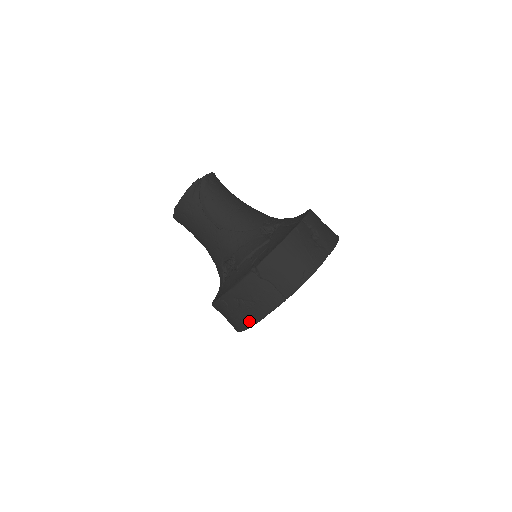
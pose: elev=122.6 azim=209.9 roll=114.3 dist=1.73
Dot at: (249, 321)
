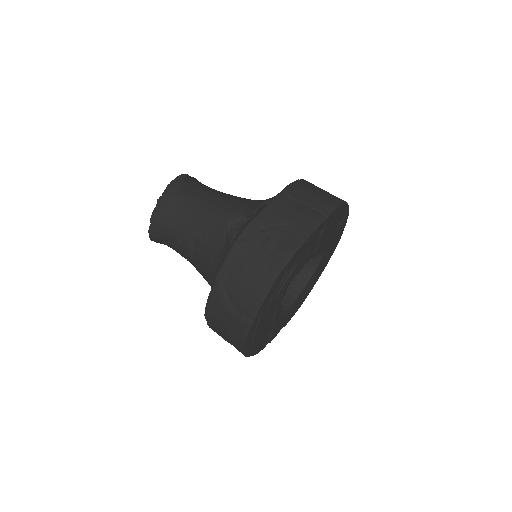
Dot at: (285, 253)
